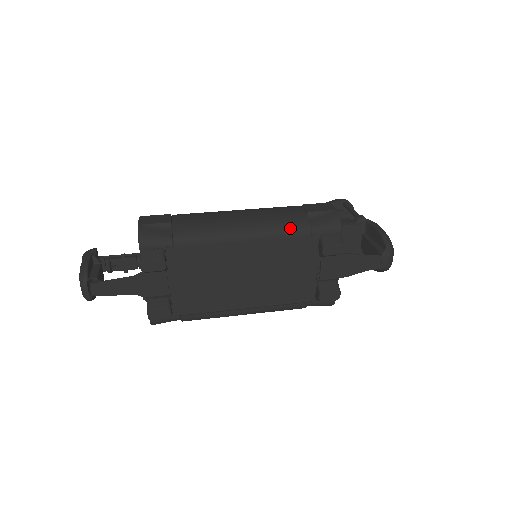
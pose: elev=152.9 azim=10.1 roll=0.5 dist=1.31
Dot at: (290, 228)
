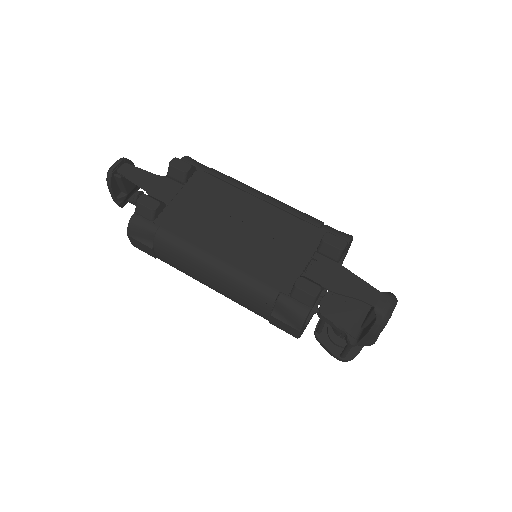
Dot at: (304, 213)
